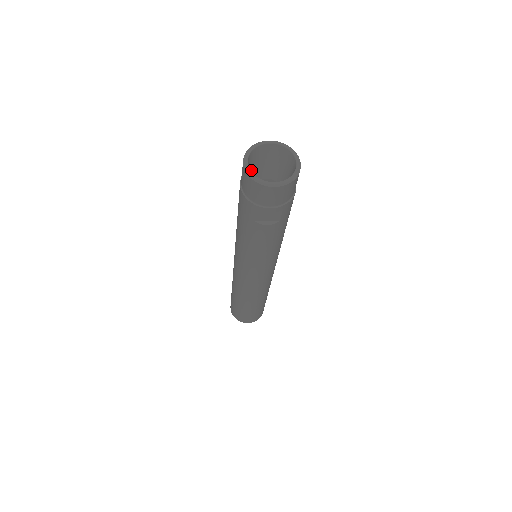
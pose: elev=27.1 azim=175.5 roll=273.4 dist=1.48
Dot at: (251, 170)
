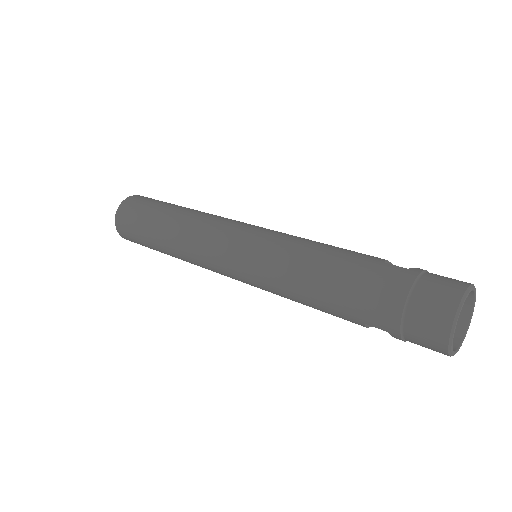
Dot at: occluded
